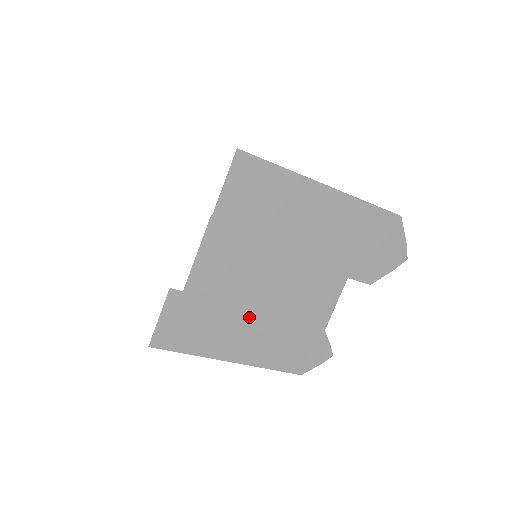
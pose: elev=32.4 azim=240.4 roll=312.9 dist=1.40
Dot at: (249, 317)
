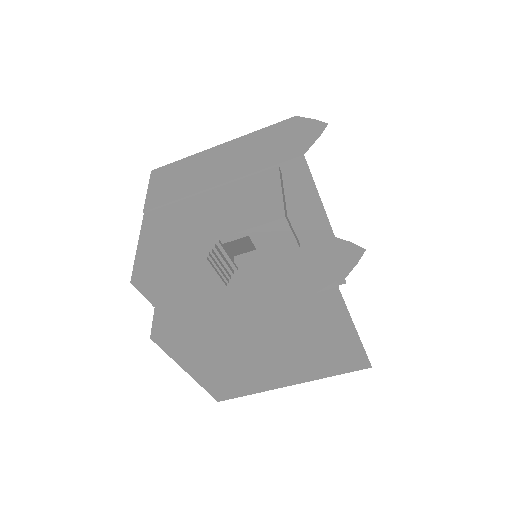
Dot at: (199, 236)
